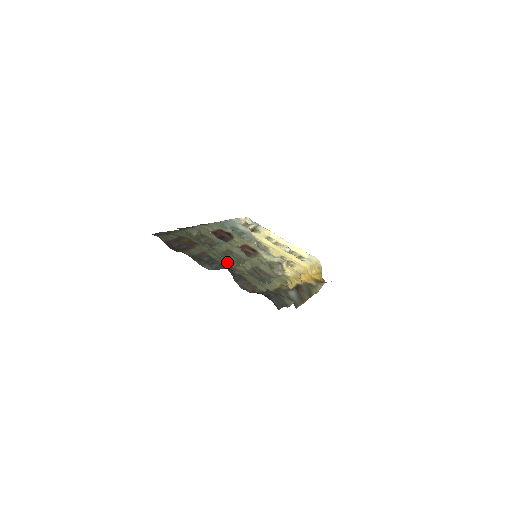
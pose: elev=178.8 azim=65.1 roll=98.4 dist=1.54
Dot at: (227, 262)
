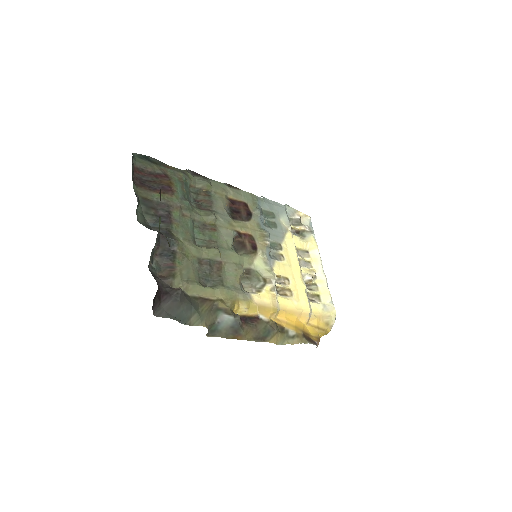
Dot at: (185, 232)
